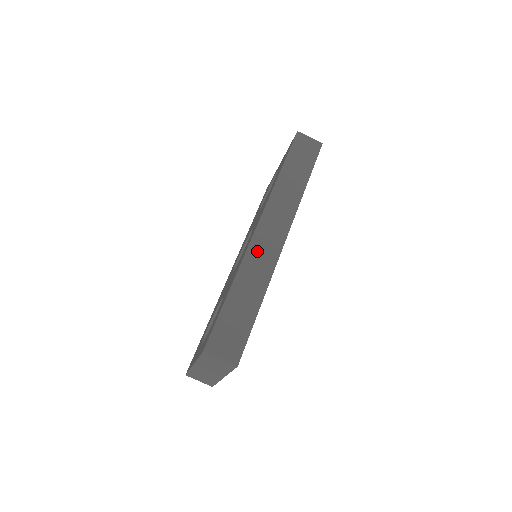
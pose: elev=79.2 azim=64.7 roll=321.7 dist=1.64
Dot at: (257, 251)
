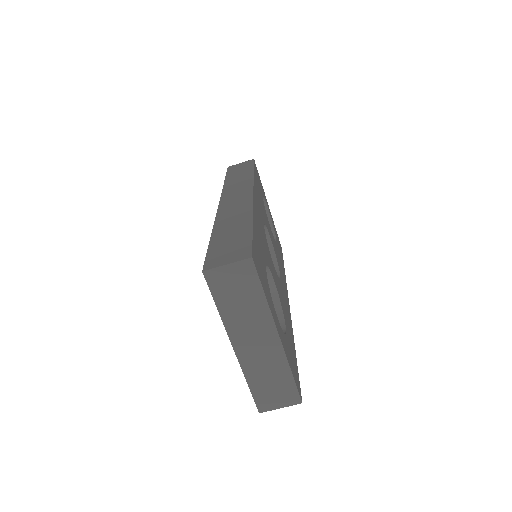
Dot at: (227, 209)
